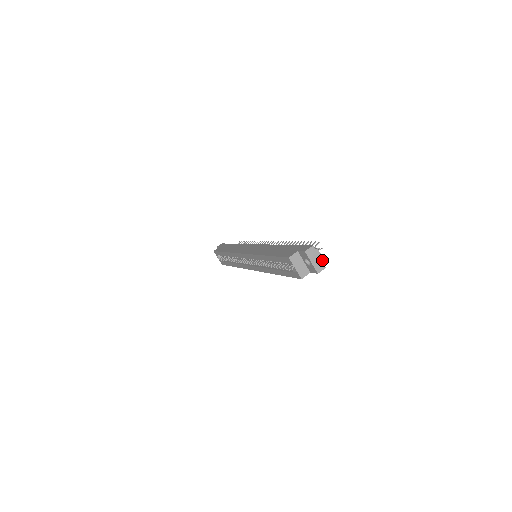
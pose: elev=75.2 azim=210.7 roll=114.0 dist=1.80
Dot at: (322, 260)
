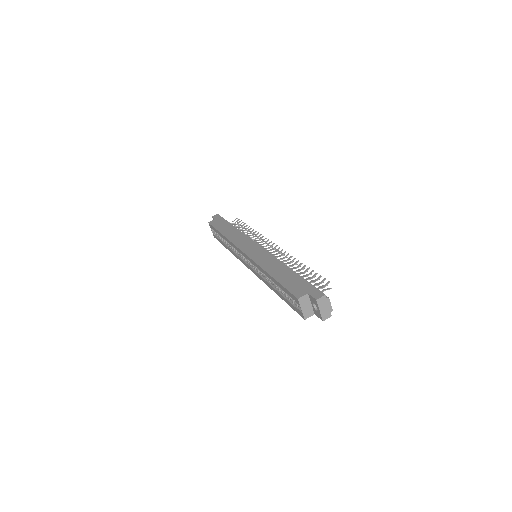
Dot at: (330, 309)
